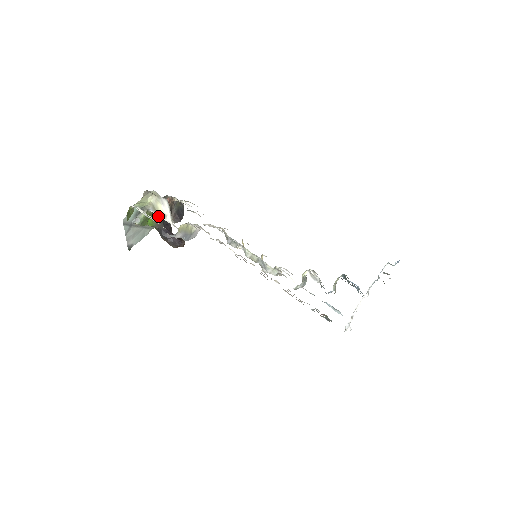
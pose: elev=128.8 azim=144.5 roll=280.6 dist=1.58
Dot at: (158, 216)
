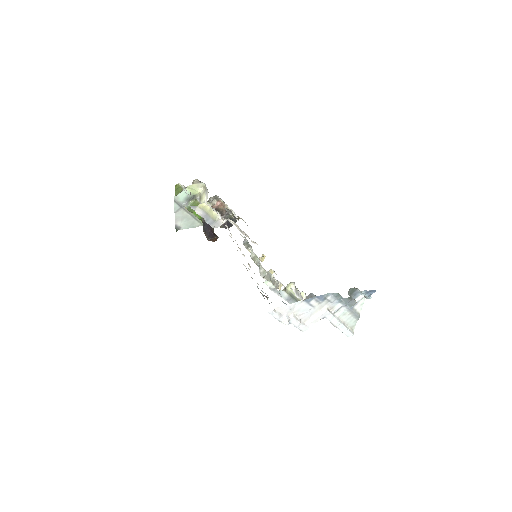
Dot at: occluded
